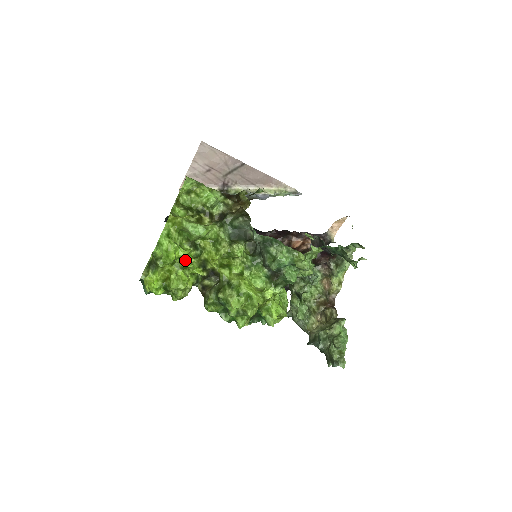
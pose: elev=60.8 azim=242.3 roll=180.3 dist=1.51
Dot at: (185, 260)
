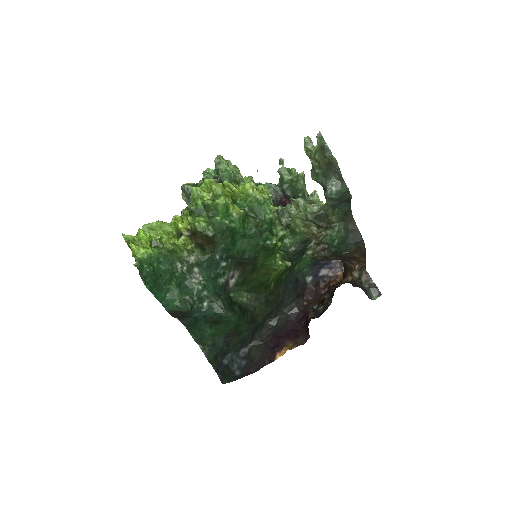
Dot at: occluded
